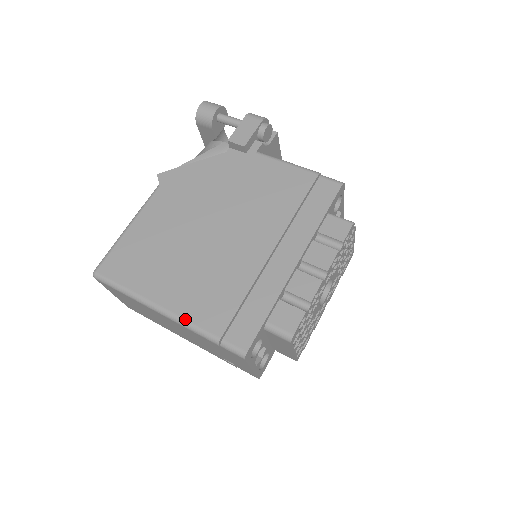
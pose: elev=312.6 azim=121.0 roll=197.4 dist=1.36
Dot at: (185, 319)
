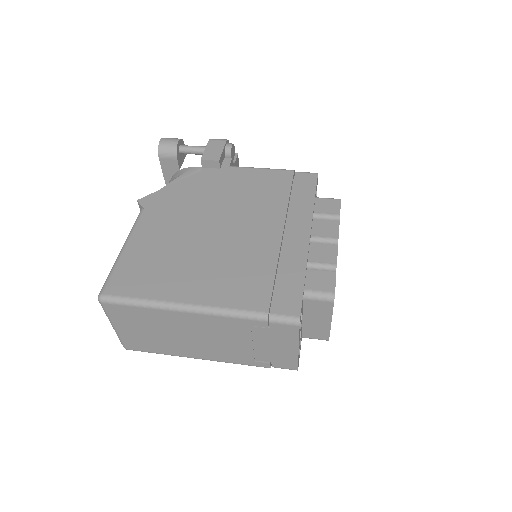
Dot at: (223, 307)
